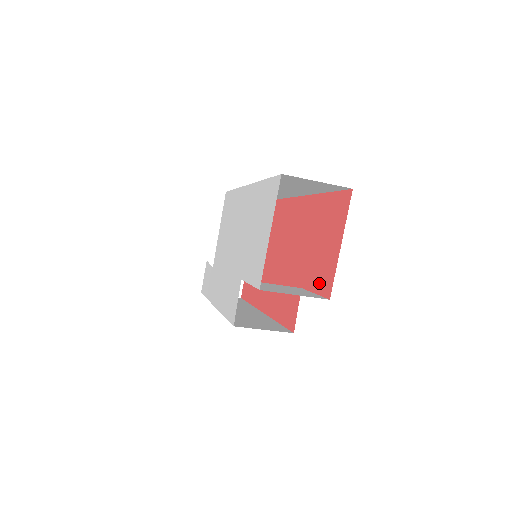
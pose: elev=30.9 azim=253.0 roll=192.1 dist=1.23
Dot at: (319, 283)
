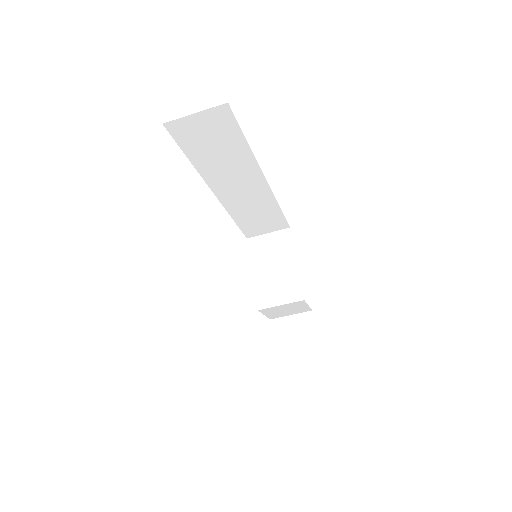
Dot at: occluded
